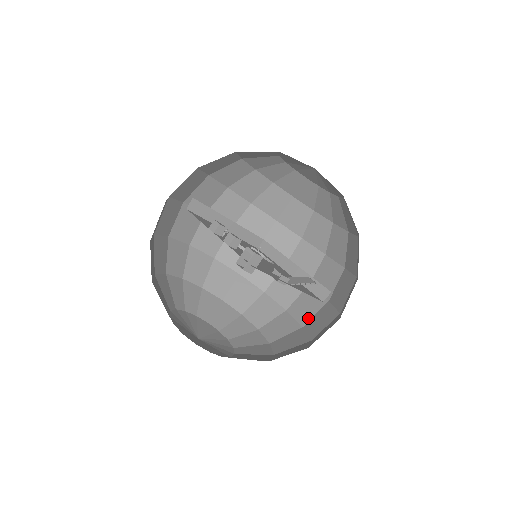
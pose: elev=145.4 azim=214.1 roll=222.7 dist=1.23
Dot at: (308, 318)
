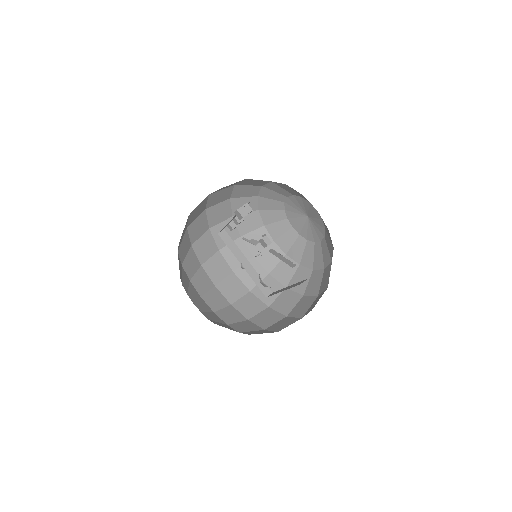
Dot at: occluded
